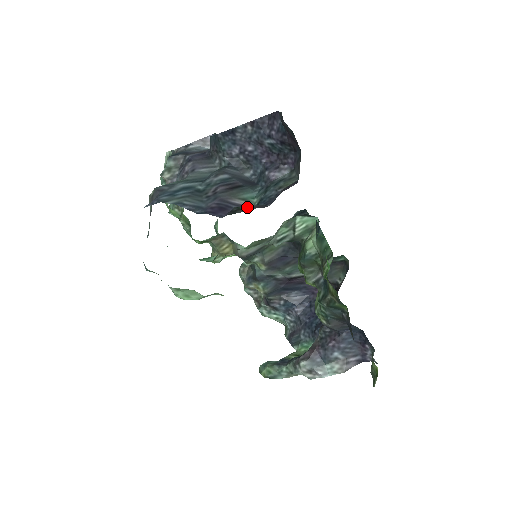
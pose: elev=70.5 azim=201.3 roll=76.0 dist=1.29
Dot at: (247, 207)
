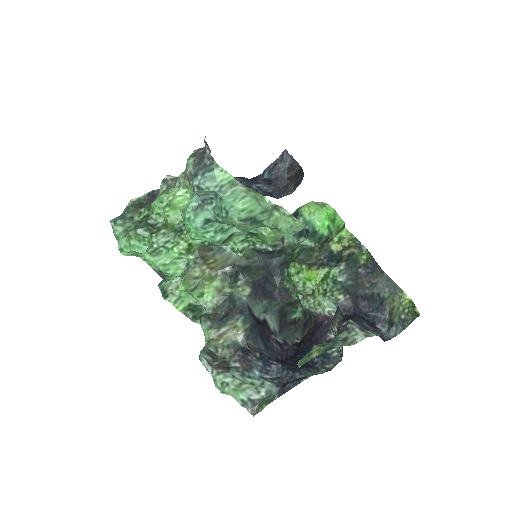
Dot at: occluded
